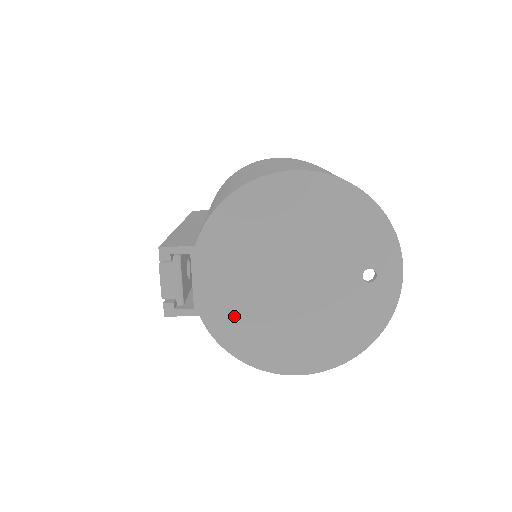
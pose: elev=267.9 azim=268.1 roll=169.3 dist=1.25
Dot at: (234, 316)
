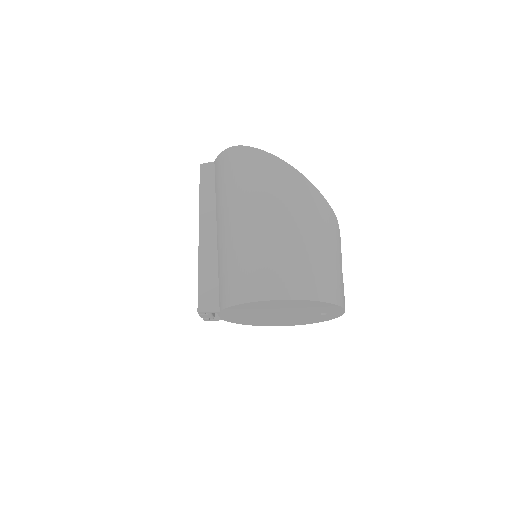
Dot at: (244, 320)
